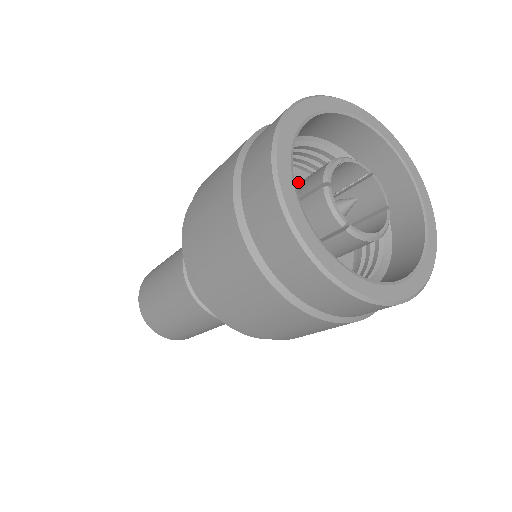
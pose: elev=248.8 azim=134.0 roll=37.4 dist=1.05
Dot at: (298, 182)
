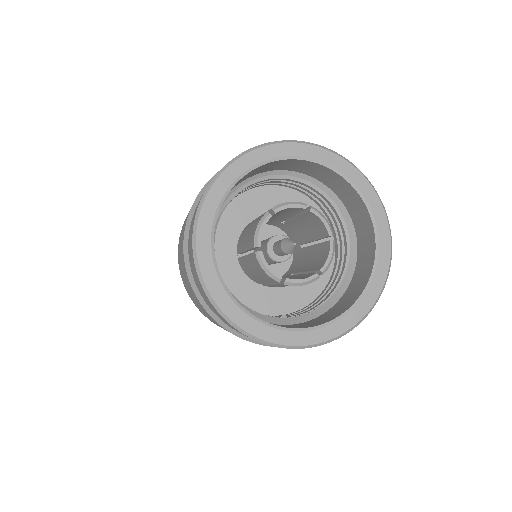
Dot at: (265, 199)
